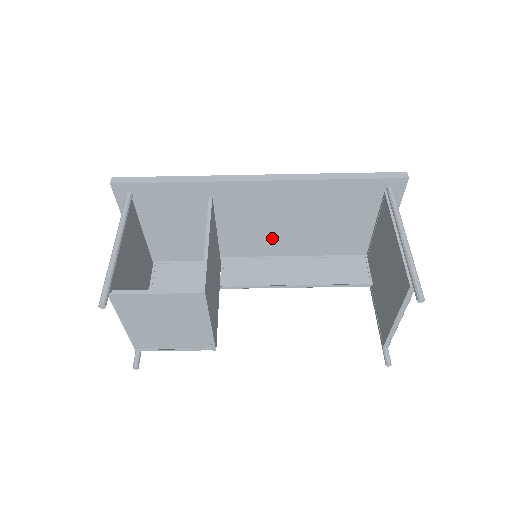
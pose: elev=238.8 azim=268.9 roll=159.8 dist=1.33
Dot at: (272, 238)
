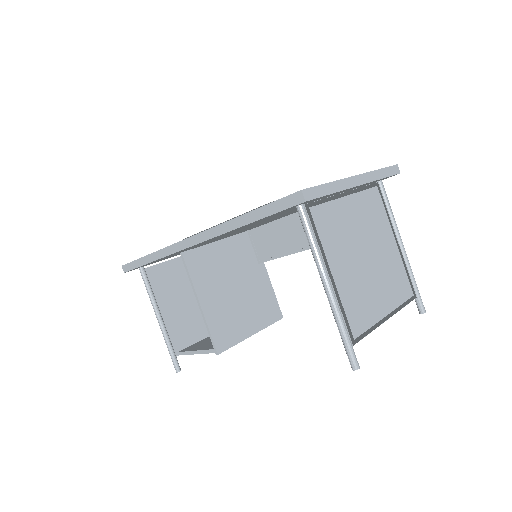
Dot at: occluded
